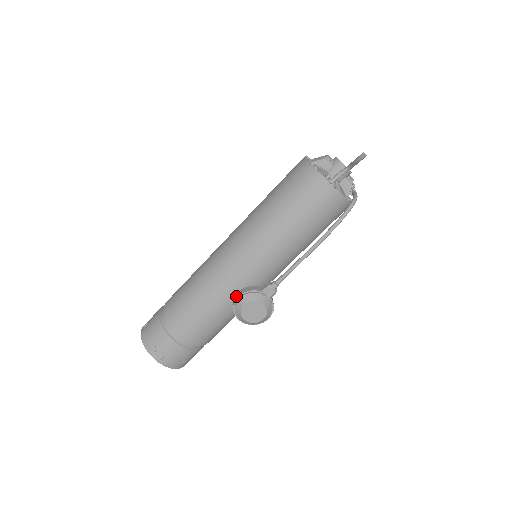
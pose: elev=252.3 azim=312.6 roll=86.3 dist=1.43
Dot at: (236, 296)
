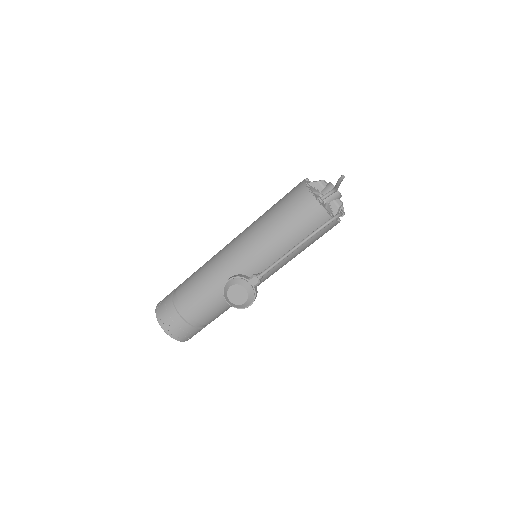
Dot at: (227, 280)
